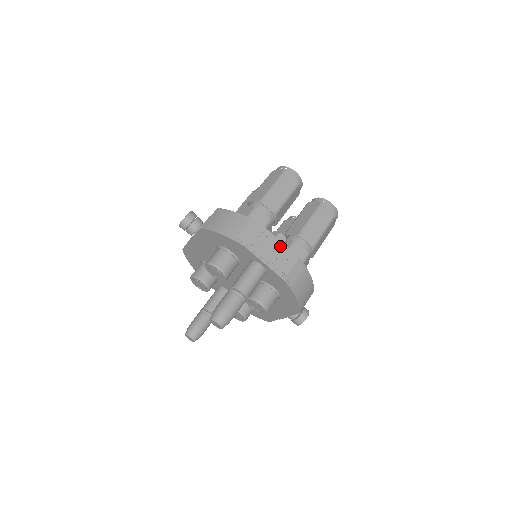
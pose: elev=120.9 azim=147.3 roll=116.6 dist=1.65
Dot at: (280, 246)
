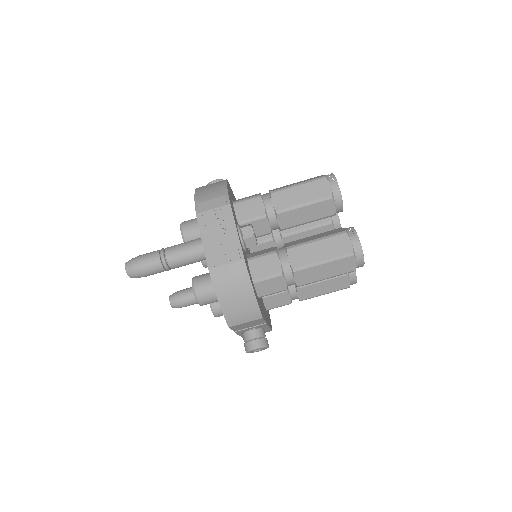
Dot at: (232, 235)
